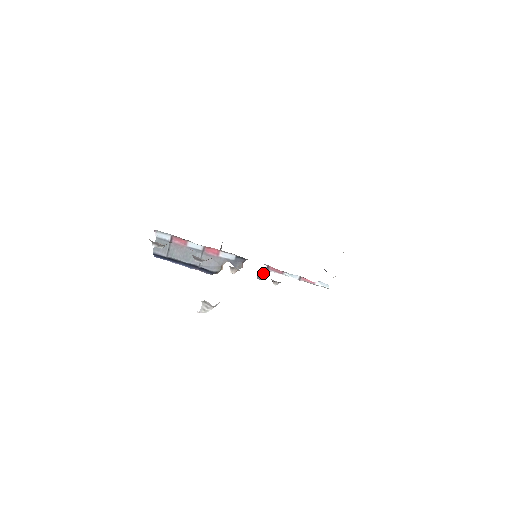
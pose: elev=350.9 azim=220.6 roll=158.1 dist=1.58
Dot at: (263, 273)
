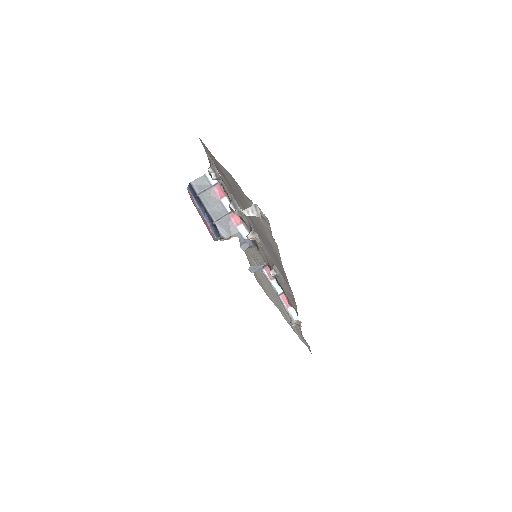
Dot at: (257, 268)
